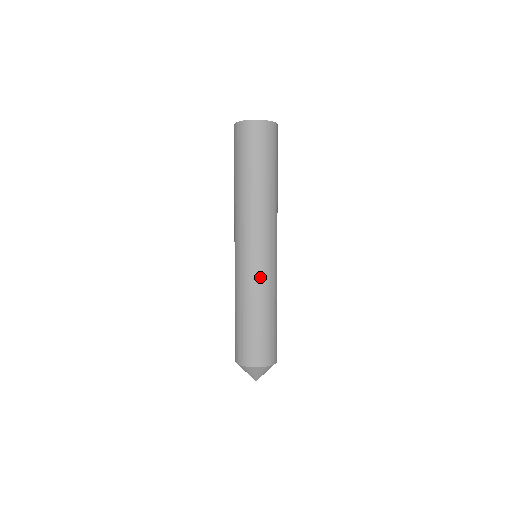
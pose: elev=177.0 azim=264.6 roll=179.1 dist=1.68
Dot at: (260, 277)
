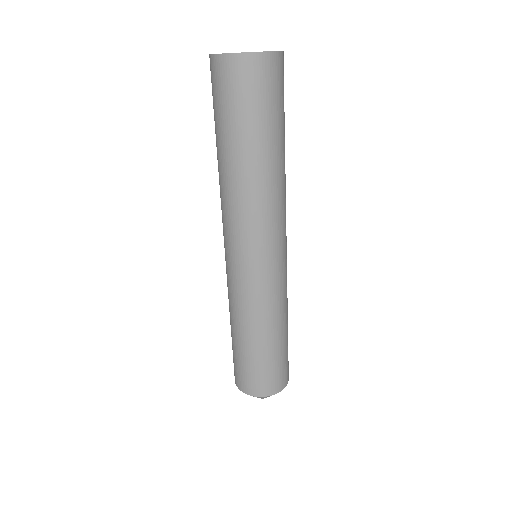
Dot at: (269, 293)
